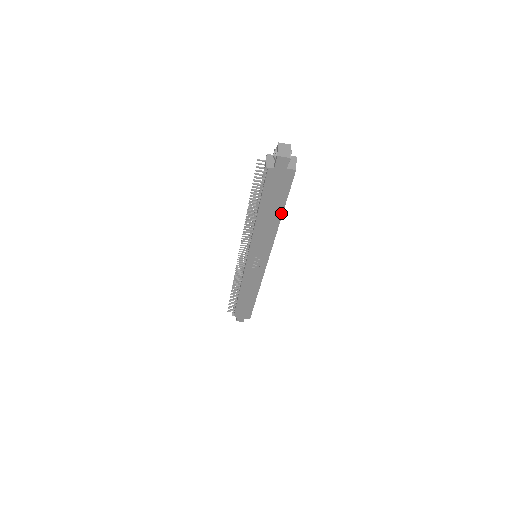
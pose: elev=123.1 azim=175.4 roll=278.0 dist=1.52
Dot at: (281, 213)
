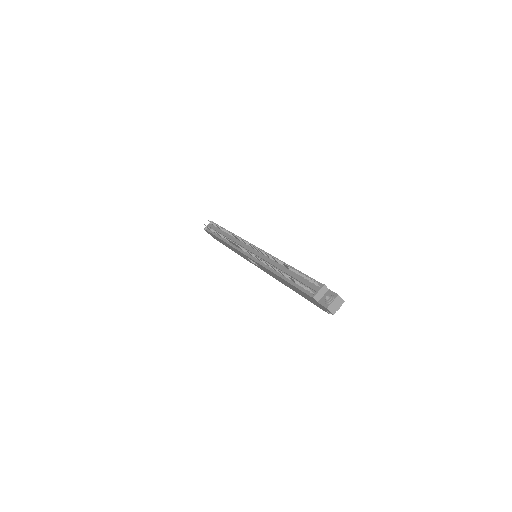
Dot at: (296, 292)
